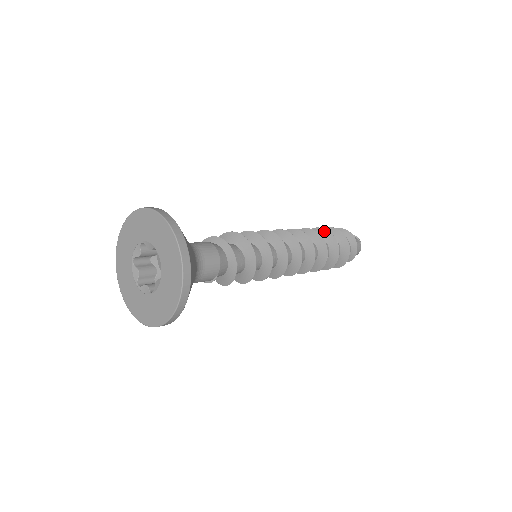
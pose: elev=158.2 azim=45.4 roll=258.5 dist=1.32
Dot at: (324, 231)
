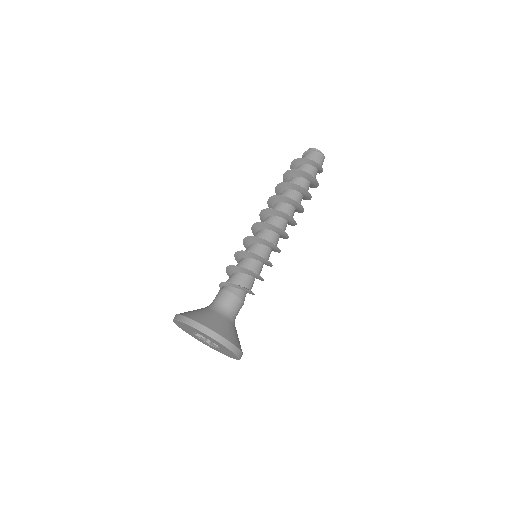
Dot at: (288, 184)
